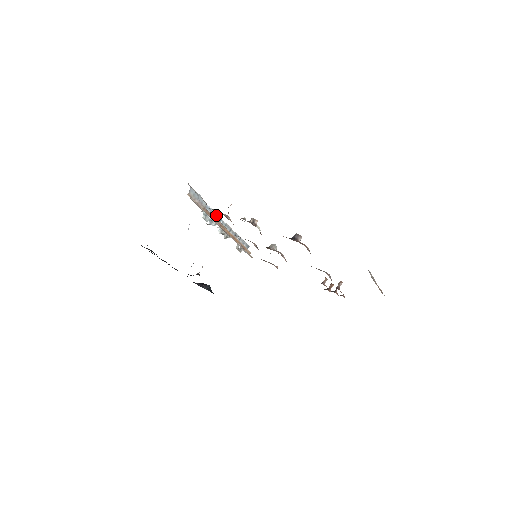
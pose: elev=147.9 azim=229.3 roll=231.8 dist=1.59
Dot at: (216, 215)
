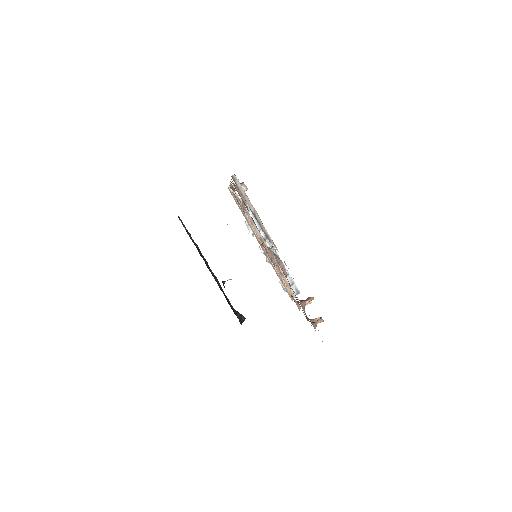
Dot at: occluded
